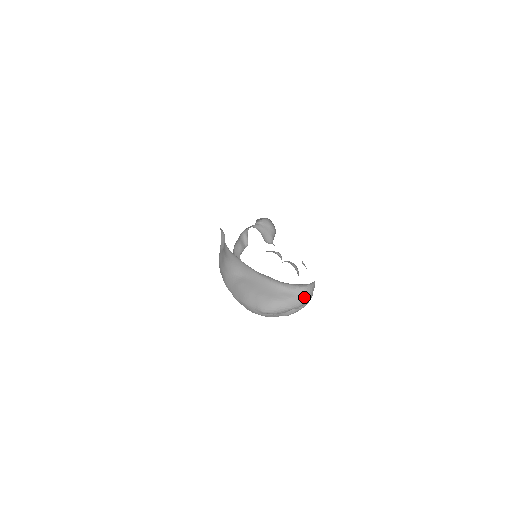
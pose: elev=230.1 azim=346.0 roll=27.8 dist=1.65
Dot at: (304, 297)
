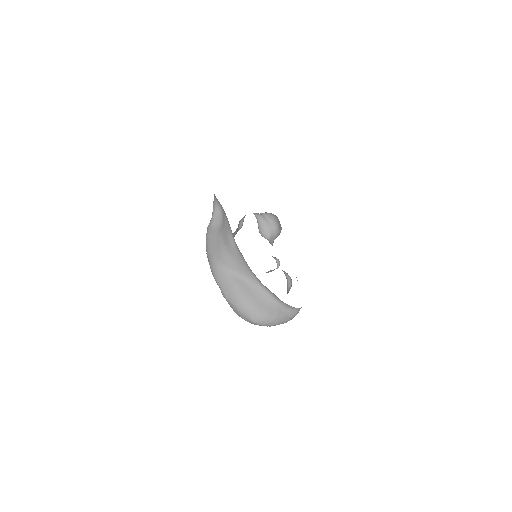
Dot at: (293, 316)
